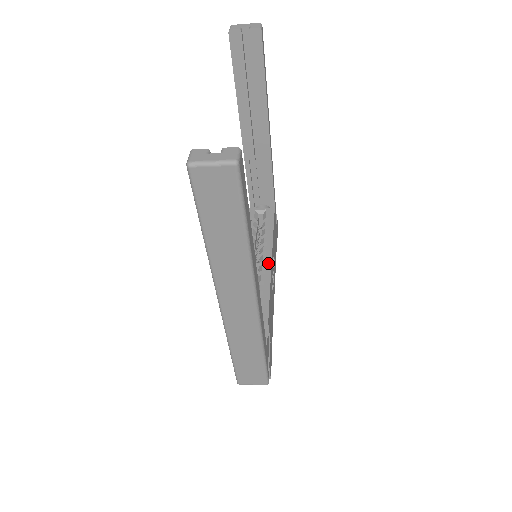
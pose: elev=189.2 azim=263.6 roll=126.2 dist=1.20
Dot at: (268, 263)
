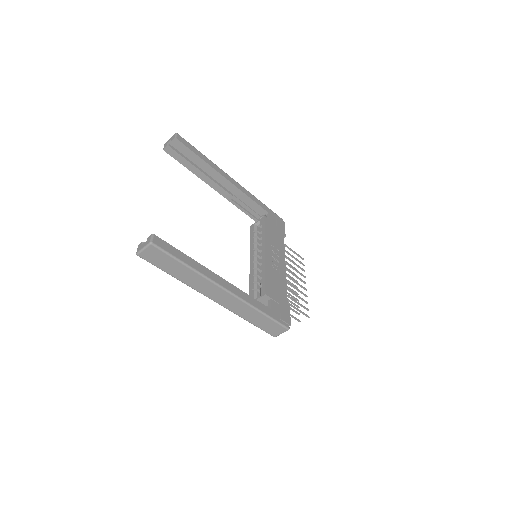
Dot at: (263, 257)
